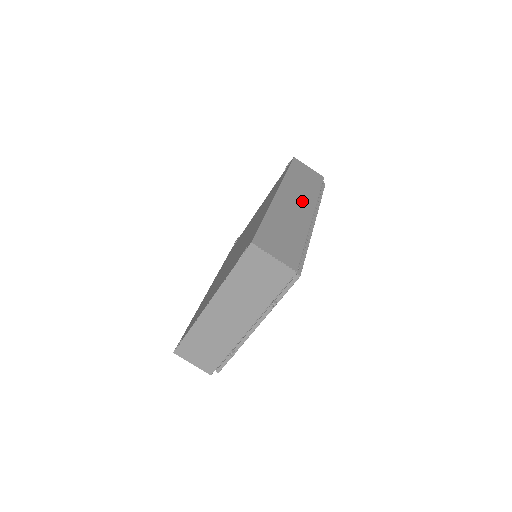
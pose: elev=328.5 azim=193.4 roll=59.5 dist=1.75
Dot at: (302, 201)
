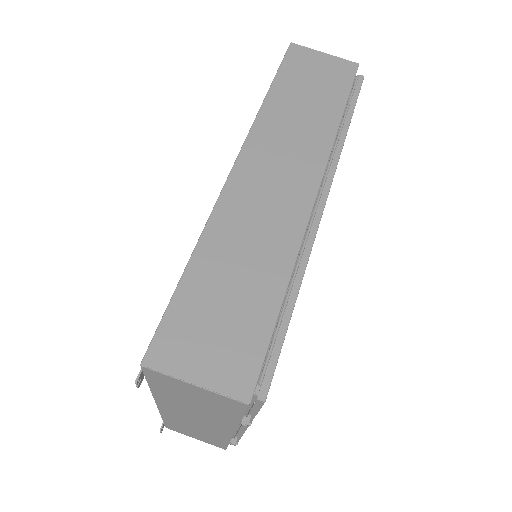
Dot at: (294, 163)
